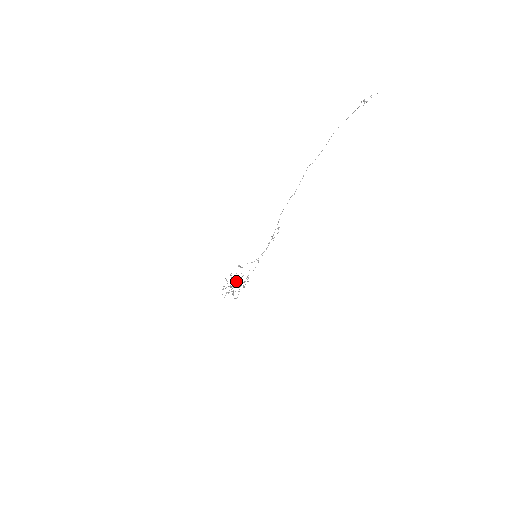
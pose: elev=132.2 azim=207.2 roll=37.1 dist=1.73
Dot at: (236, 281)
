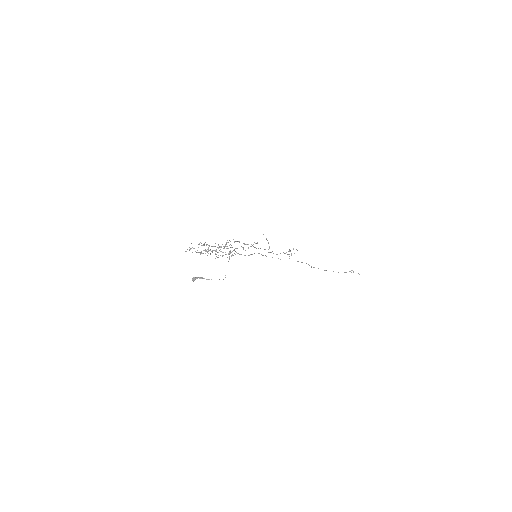
Dot at: occluded
